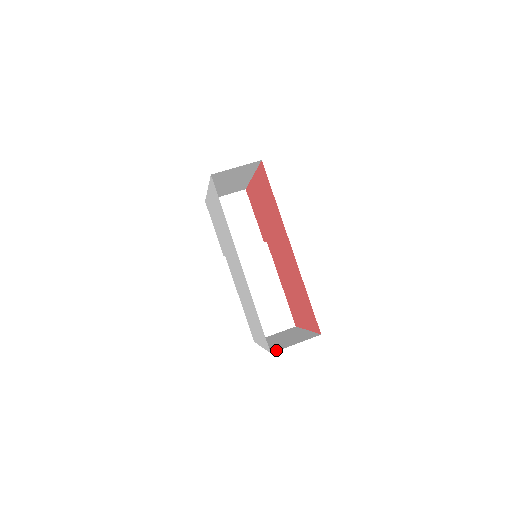
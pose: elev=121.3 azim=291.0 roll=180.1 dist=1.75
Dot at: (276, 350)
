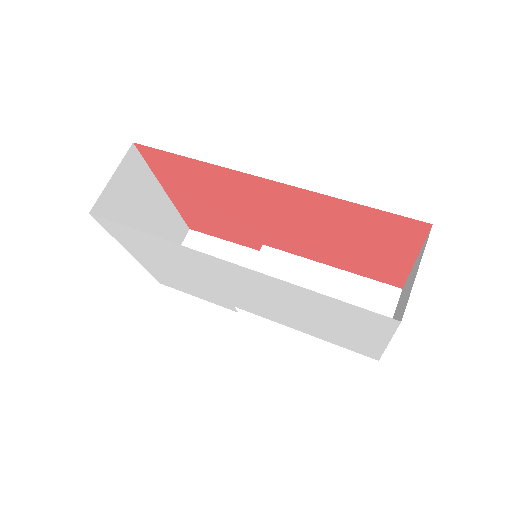
Dot at: (403, 311)
